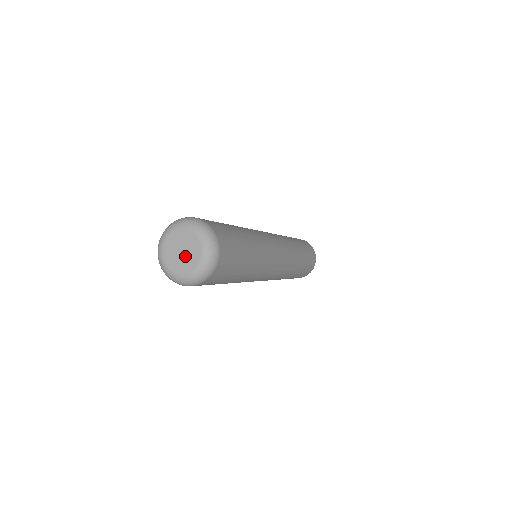
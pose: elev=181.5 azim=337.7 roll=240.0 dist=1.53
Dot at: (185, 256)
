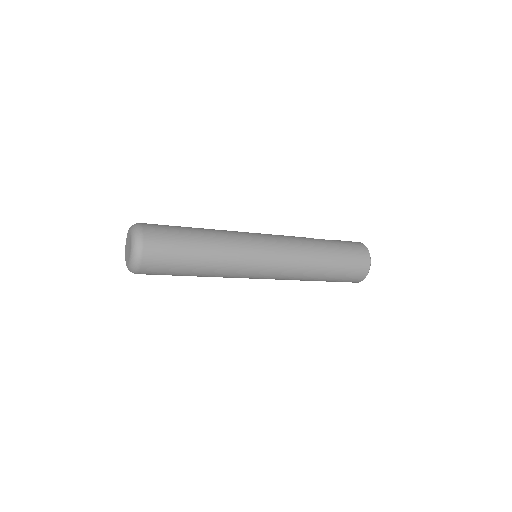
Dot at: (127, 252)
